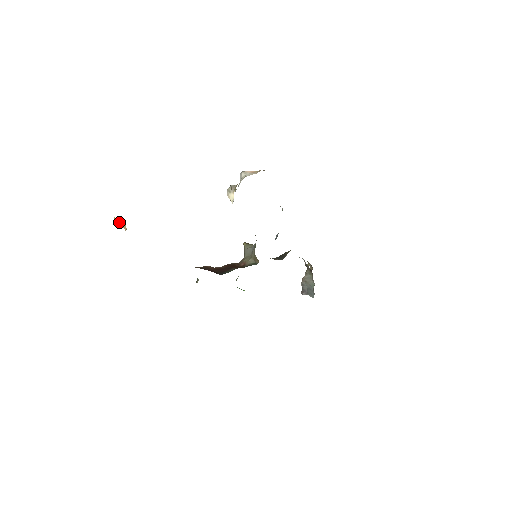
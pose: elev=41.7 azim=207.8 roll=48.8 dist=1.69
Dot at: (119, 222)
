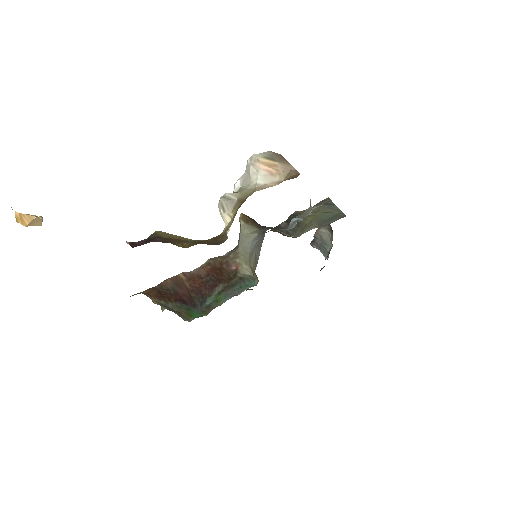
Dot at: (25, 222)
